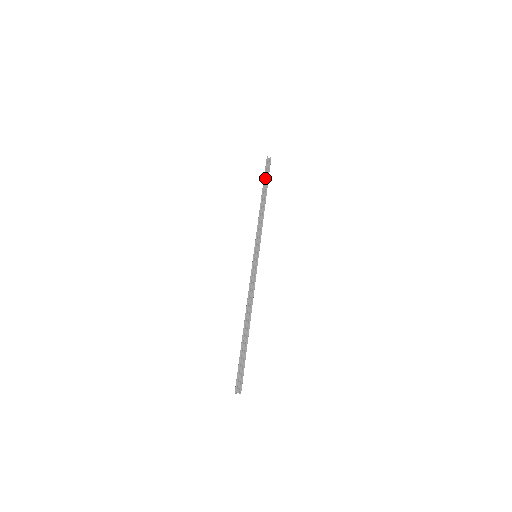
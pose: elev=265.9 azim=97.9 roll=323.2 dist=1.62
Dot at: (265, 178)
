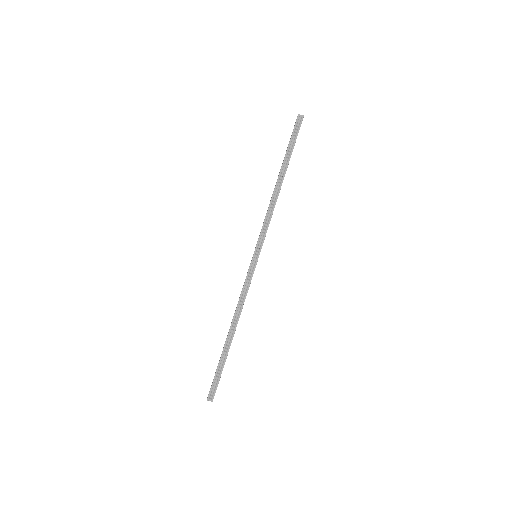
Dot at: (289, 148)
